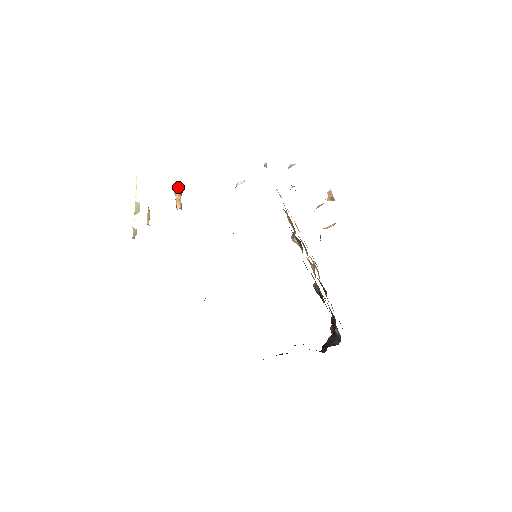
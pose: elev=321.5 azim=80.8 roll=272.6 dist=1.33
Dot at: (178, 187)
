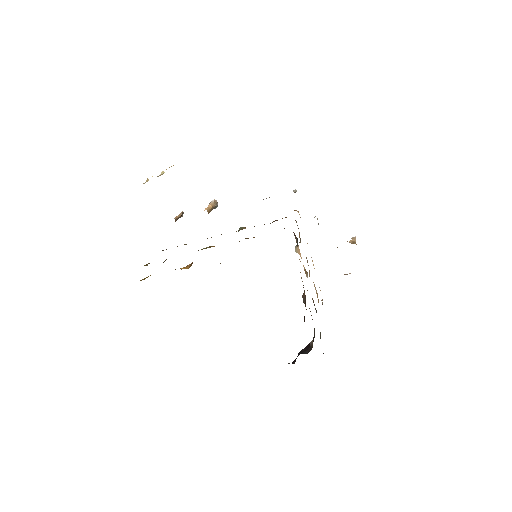
Dot at: (214, 200)
